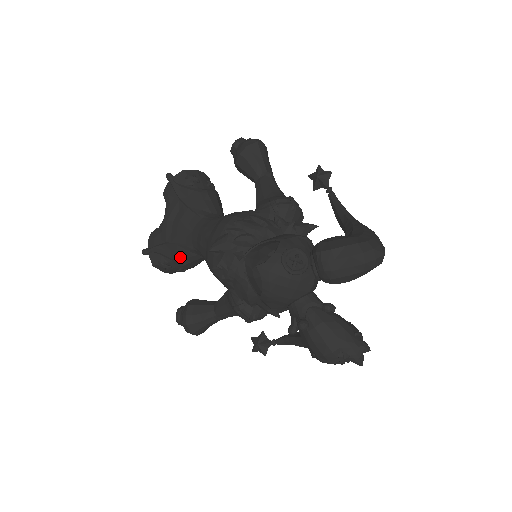
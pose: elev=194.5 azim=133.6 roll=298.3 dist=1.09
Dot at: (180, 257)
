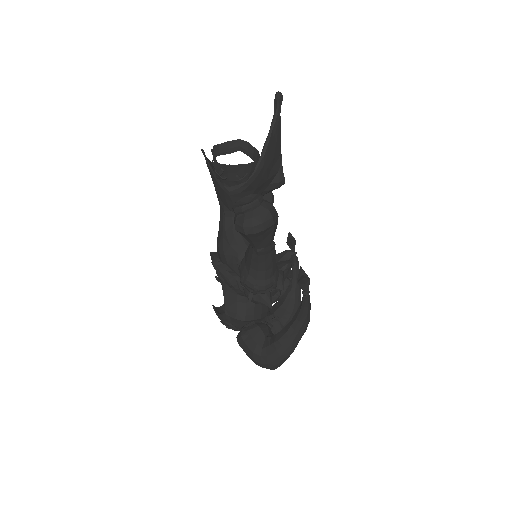
Dot at: occluded
